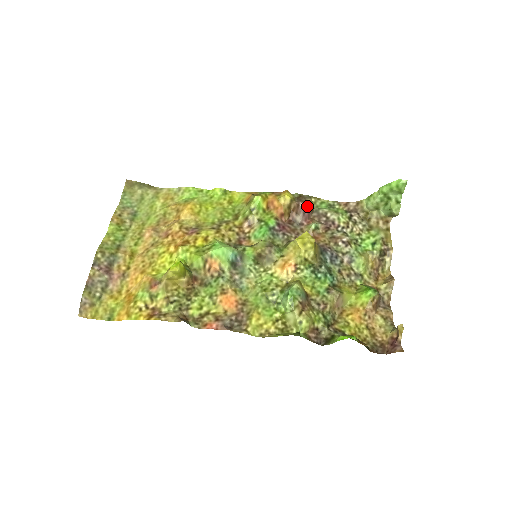
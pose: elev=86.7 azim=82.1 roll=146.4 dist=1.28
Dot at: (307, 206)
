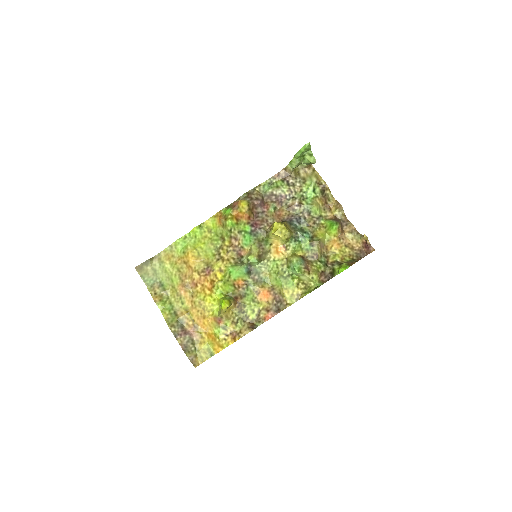
Dot at: (259, 201)
